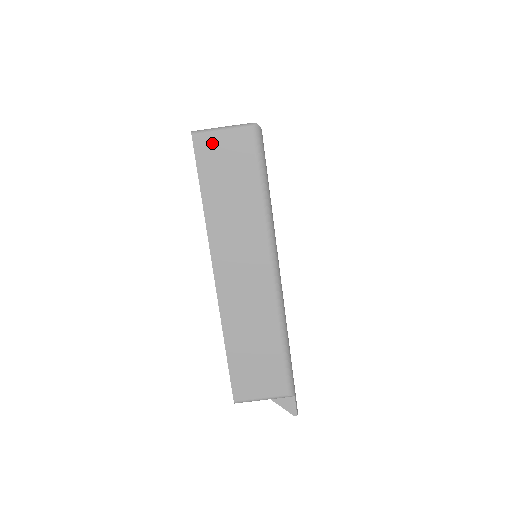
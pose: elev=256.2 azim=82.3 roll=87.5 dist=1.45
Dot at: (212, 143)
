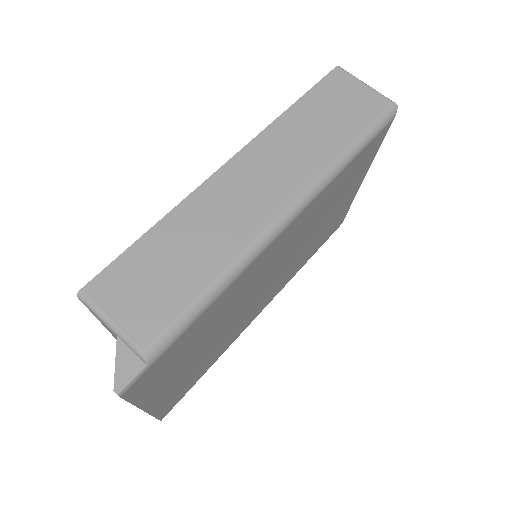
Dot at: (347, 83)
